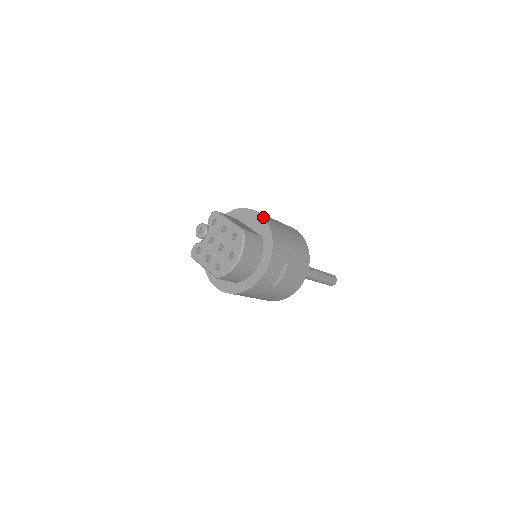
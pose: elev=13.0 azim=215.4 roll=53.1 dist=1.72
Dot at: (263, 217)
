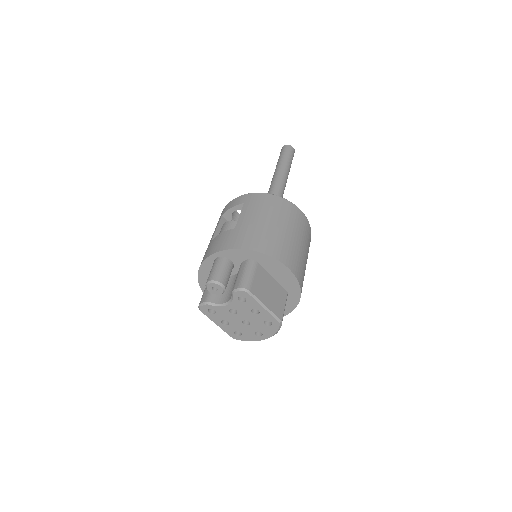
Dot at: (296, 278)
